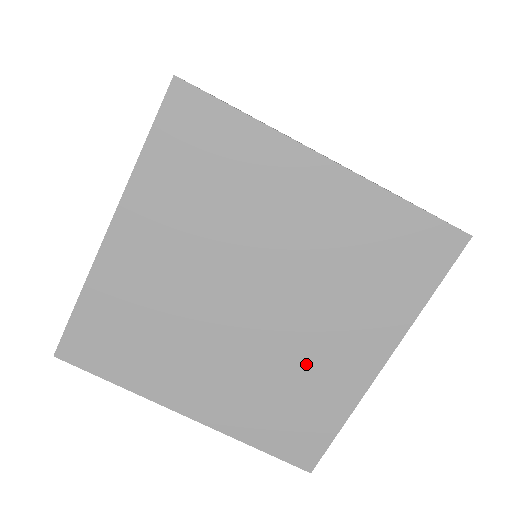
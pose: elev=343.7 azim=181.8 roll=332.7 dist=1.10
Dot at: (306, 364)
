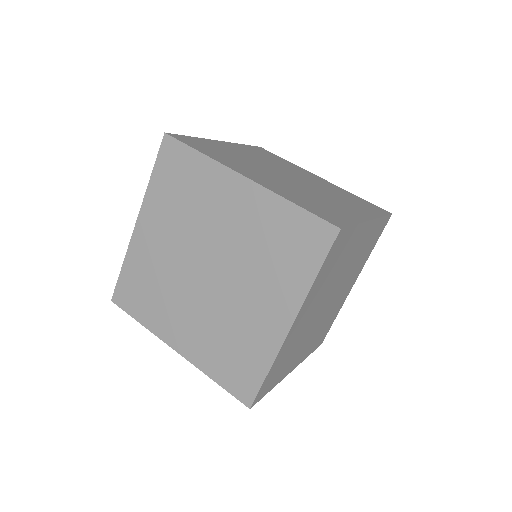
Dot at: (335, 307)
